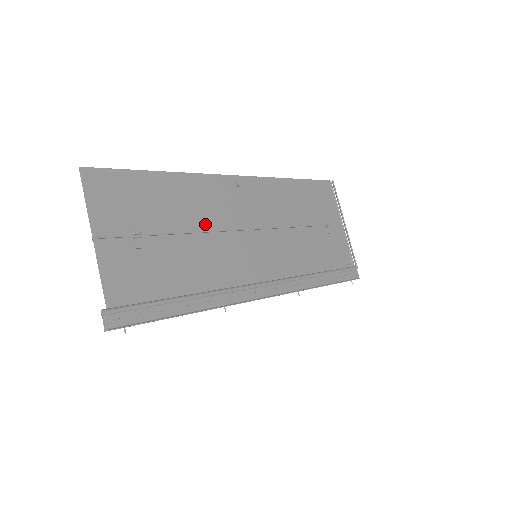
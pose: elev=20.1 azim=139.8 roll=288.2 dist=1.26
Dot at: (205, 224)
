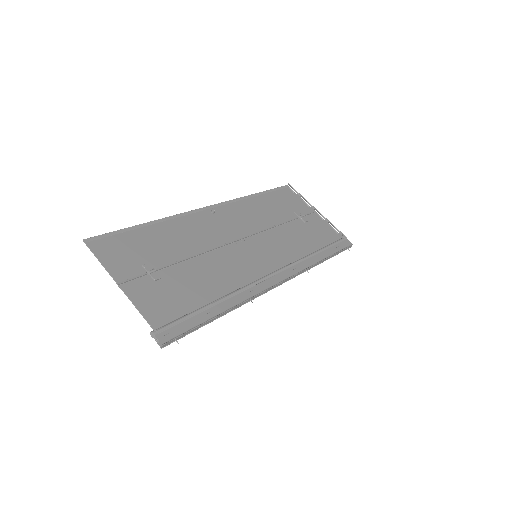
Dot at: (202, 247)
